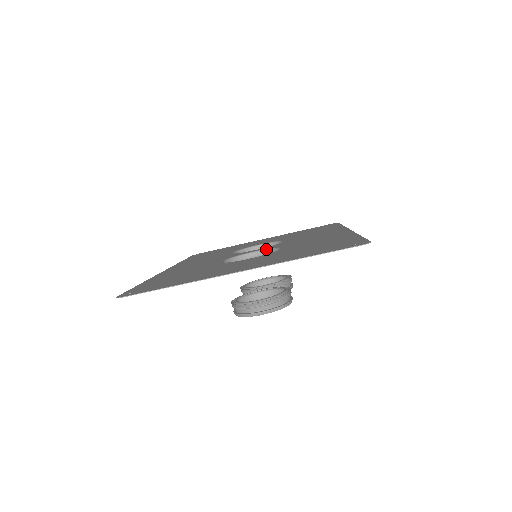
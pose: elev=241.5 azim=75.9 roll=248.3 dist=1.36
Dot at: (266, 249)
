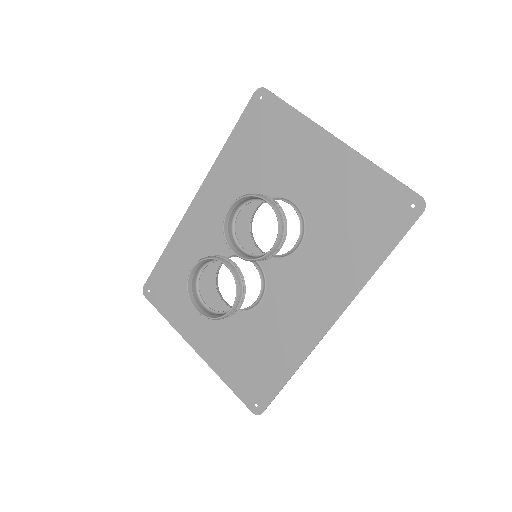
Dot at: (273, 256)
